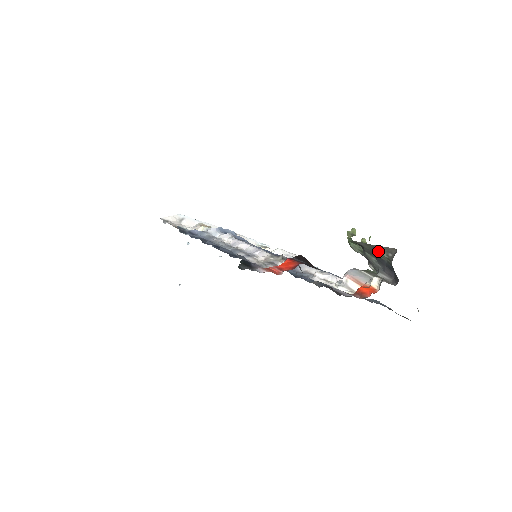
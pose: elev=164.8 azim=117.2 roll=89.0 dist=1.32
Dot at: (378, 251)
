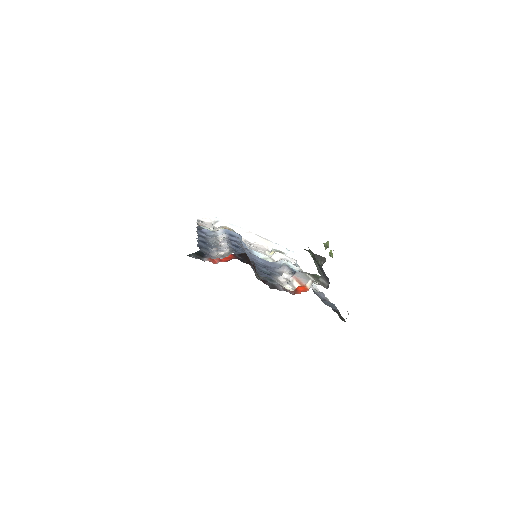
Dot at: (316, 259)
